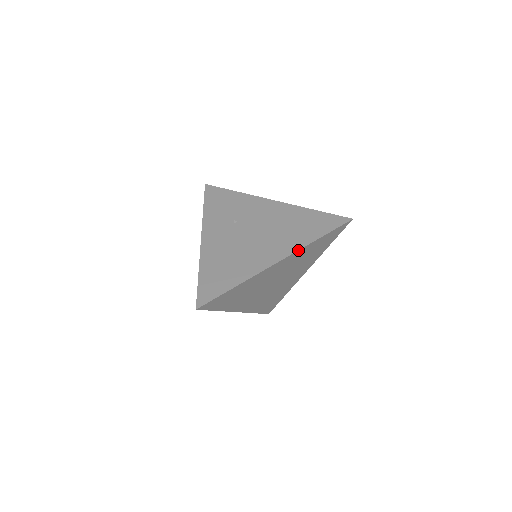
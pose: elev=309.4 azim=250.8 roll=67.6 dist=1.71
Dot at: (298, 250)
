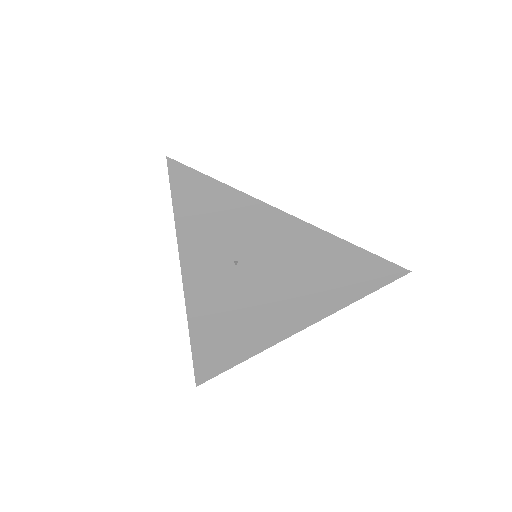
Dot at: (325, 317)
